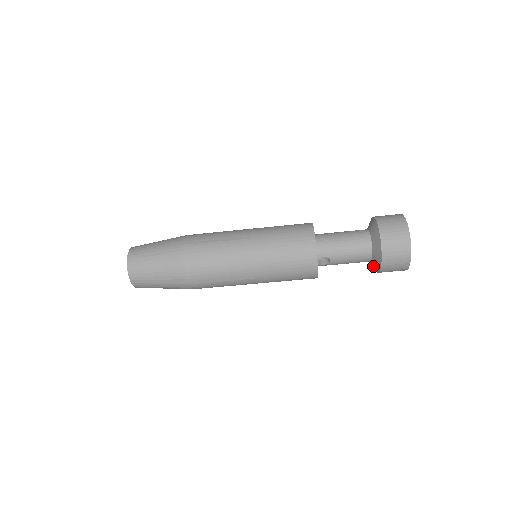
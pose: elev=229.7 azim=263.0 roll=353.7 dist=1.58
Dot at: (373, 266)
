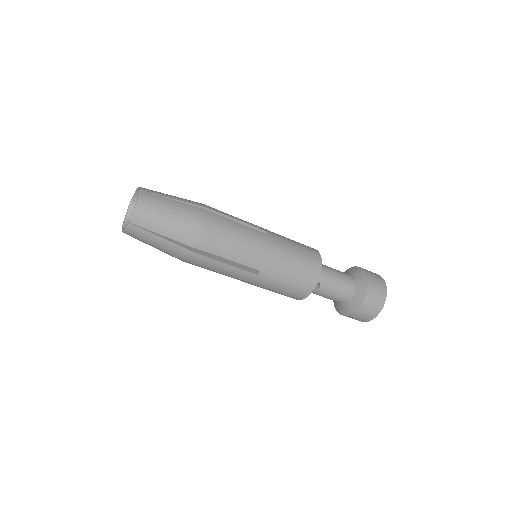
Dot at: (342, 308)
